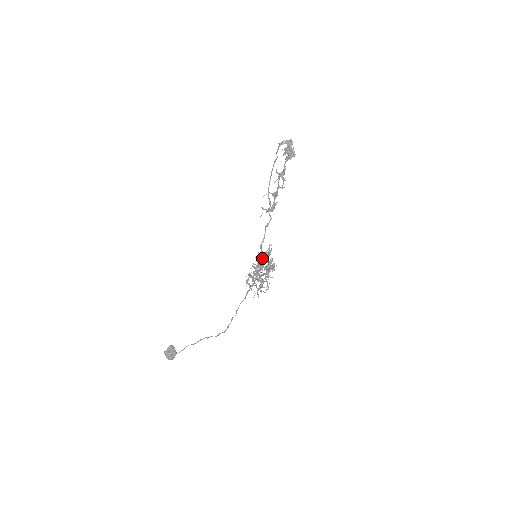
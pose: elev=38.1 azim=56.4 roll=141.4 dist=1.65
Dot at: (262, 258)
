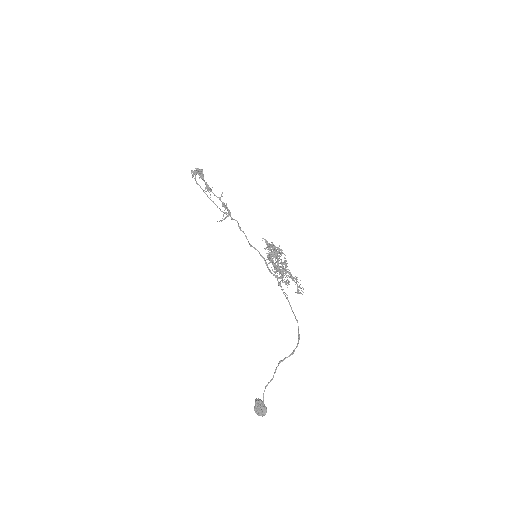
Dot at: (268, 255)
